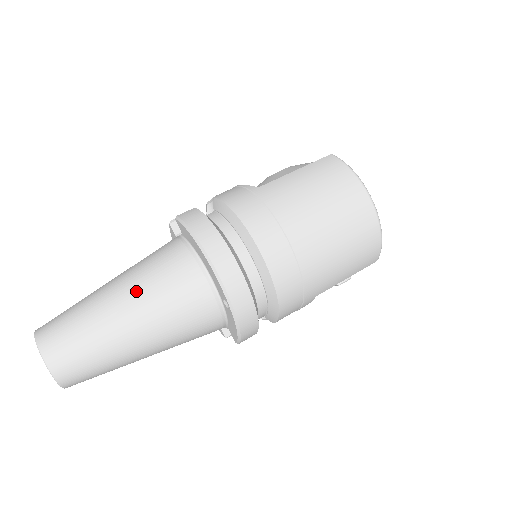
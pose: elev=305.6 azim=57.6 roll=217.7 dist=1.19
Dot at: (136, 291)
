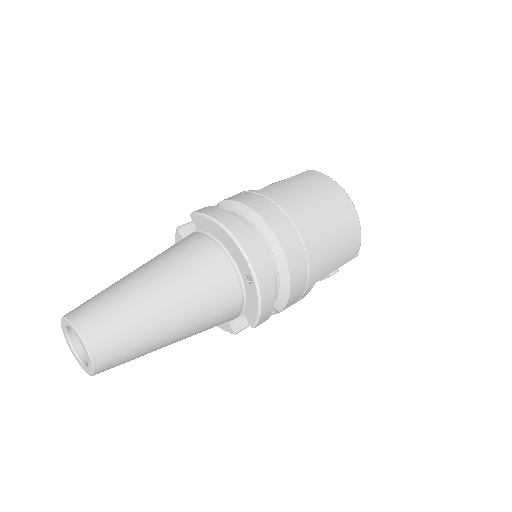
Dot at: (165, 271)
